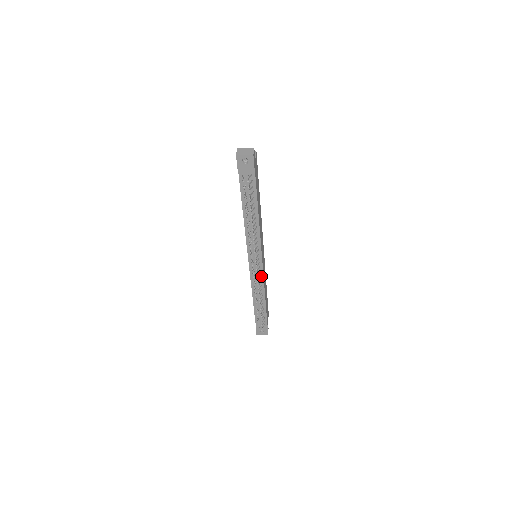
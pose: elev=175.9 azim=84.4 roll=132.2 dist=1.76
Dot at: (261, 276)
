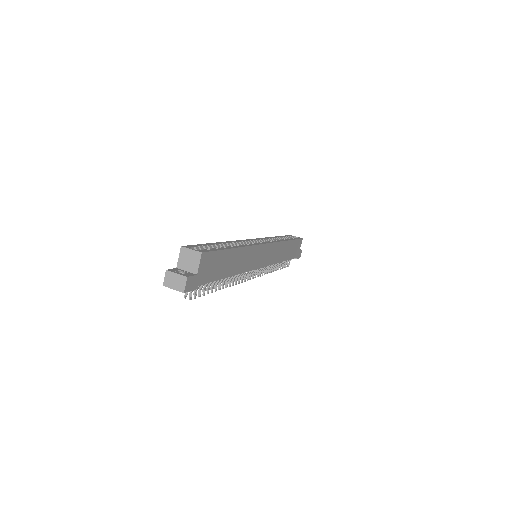
Dot at: occluded
